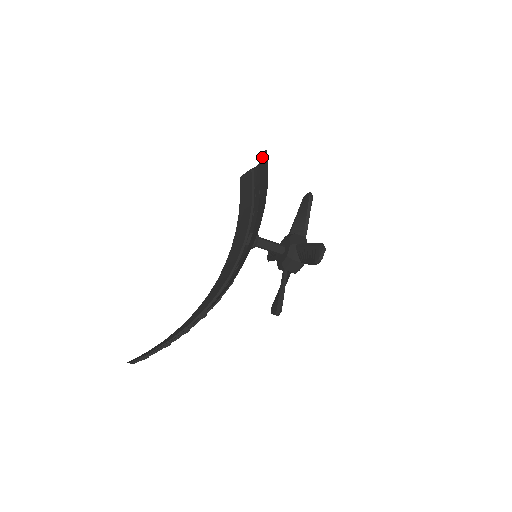
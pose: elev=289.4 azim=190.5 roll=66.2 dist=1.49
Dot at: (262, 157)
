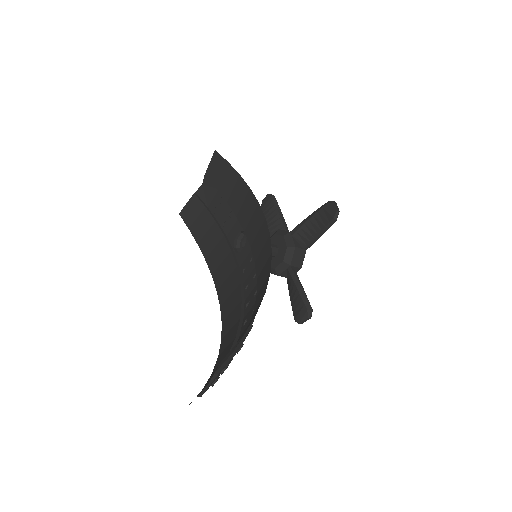
Dot at: (210, 165)
